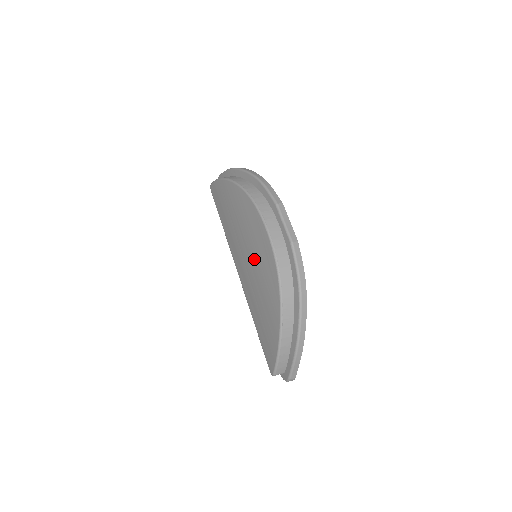
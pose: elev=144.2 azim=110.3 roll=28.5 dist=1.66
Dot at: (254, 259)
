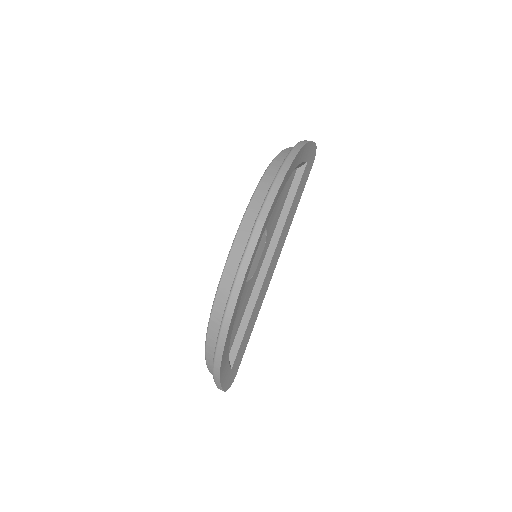
Dot at: occluded
